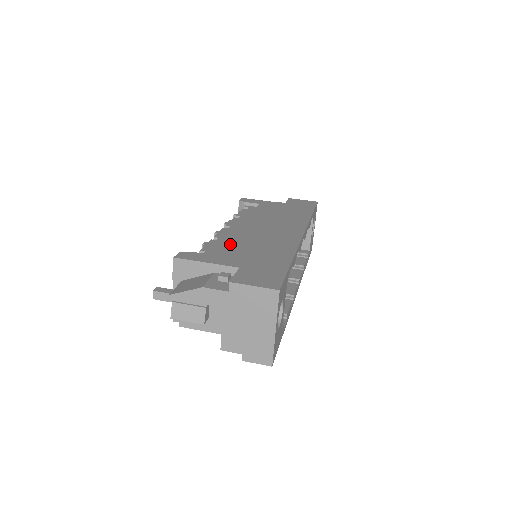
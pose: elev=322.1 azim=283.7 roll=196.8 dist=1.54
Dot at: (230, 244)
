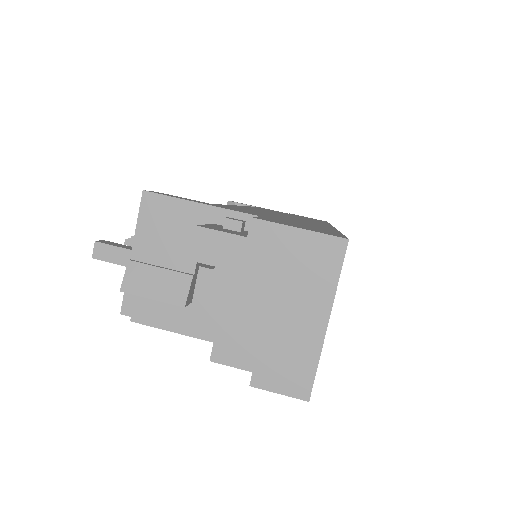
Dot at: occluded
